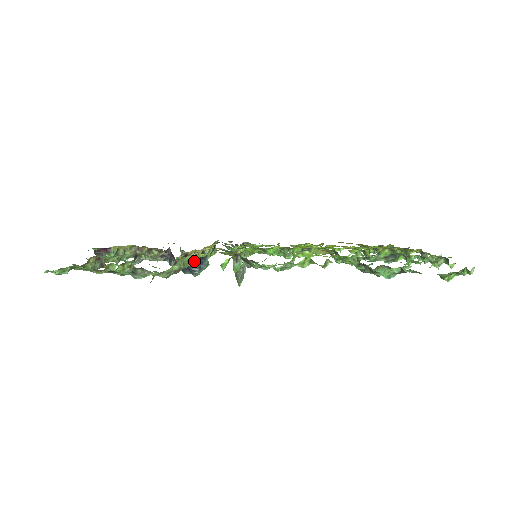
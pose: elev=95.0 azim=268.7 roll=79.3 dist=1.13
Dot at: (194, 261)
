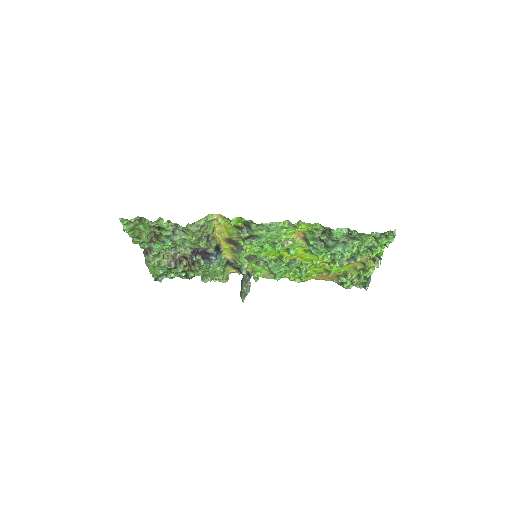
Dot at: (213, 244)
